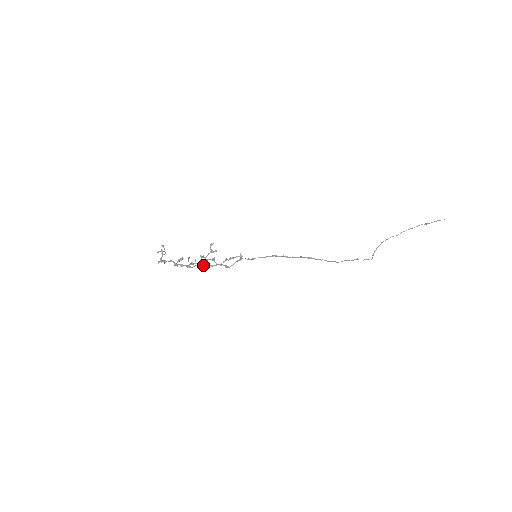
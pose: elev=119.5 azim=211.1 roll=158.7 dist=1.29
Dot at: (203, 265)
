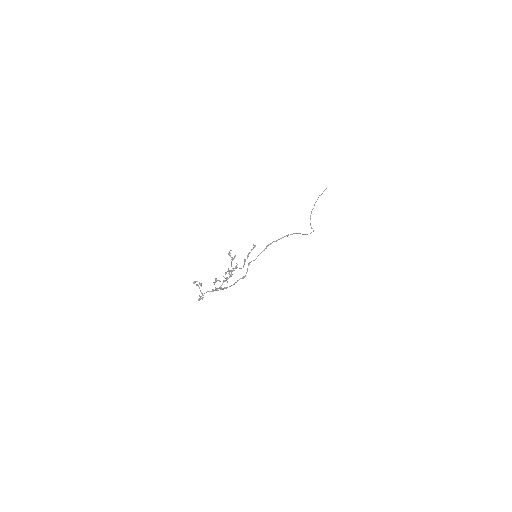
Dot at: (227, 287)
